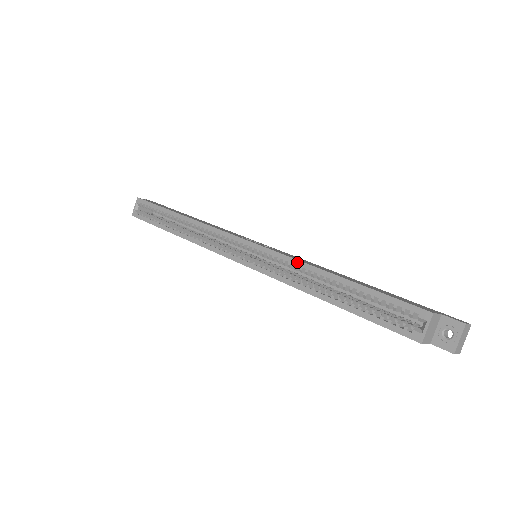
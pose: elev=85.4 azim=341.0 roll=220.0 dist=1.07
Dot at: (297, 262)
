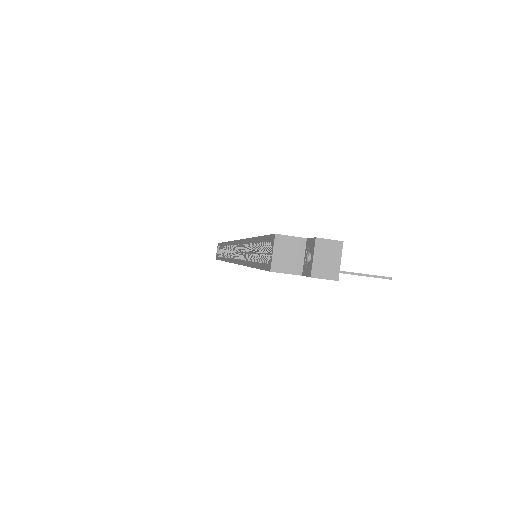
Dot at: (244, 241)
